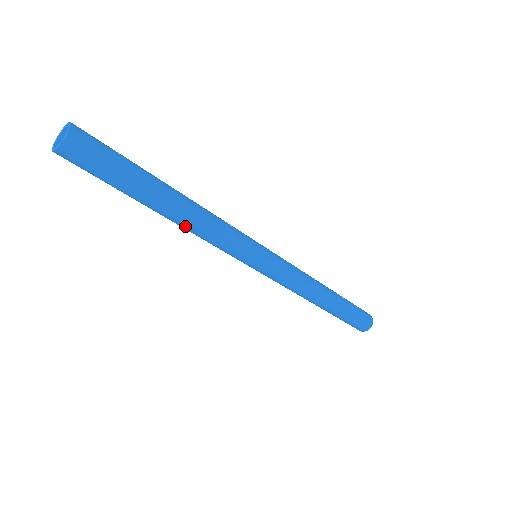
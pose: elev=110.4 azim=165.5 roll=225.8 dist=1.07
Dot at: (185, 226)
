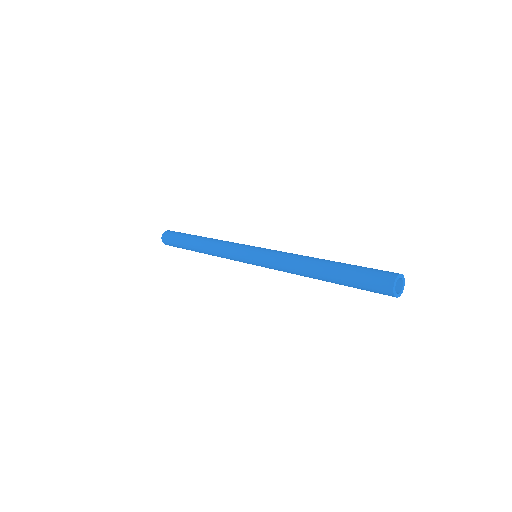
Dot at: (207, 247)
